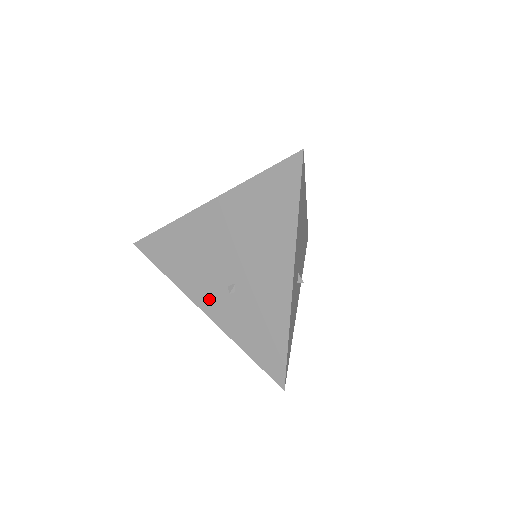
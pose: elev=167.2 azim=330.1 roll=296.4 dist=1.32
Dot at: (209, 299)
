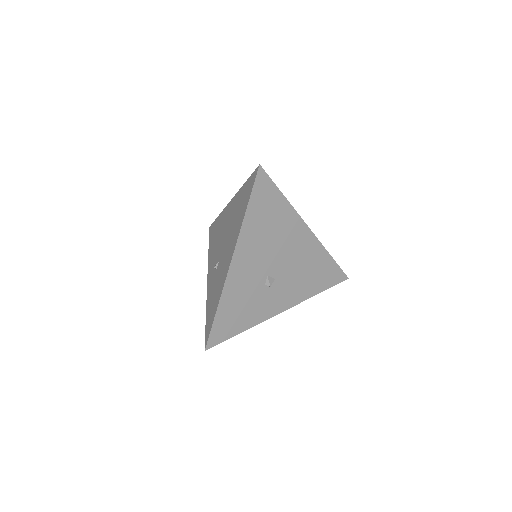
Dot at: (211, 271)
